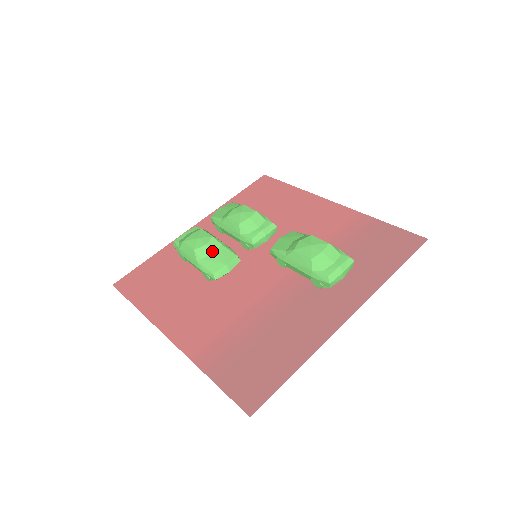
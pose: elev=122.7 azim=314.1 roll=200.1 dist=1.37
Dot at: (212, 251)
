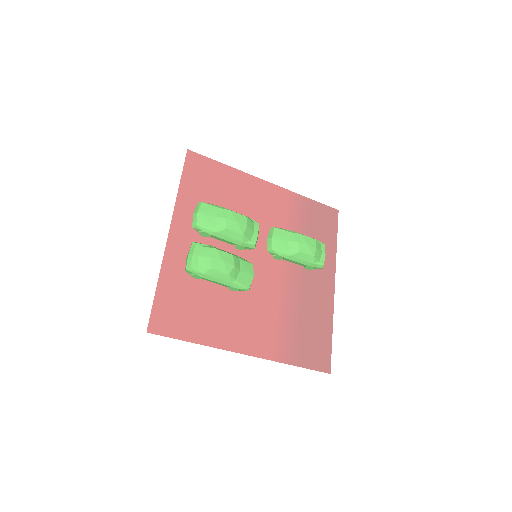
Dot at: (239, 269)
